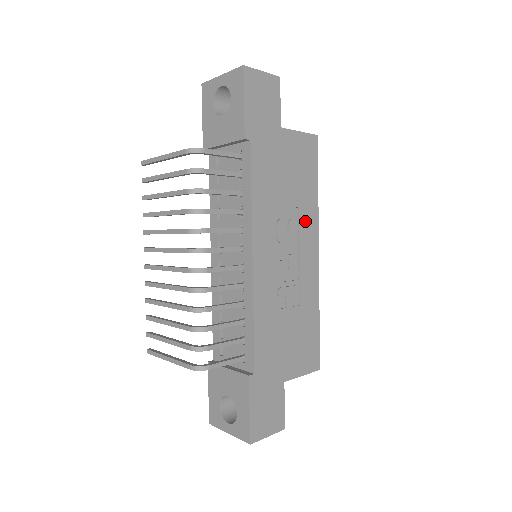
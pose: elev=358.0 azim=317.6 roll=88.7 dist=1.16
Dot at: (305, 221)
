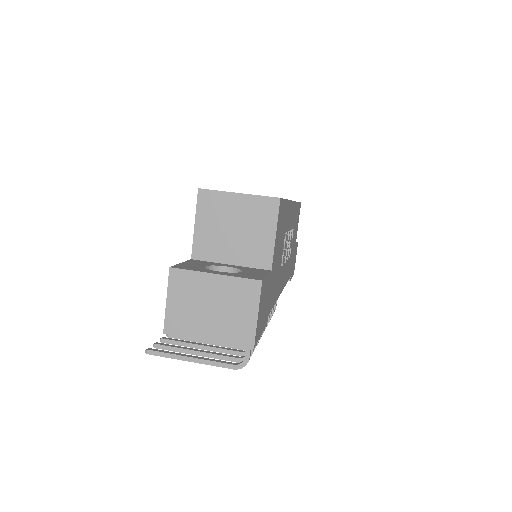
Dot at: (288, 223)
